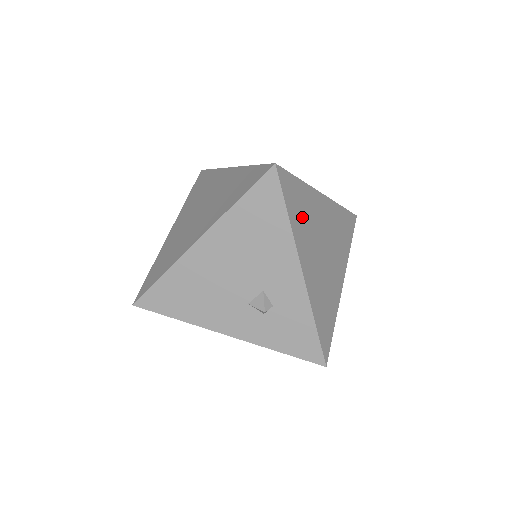
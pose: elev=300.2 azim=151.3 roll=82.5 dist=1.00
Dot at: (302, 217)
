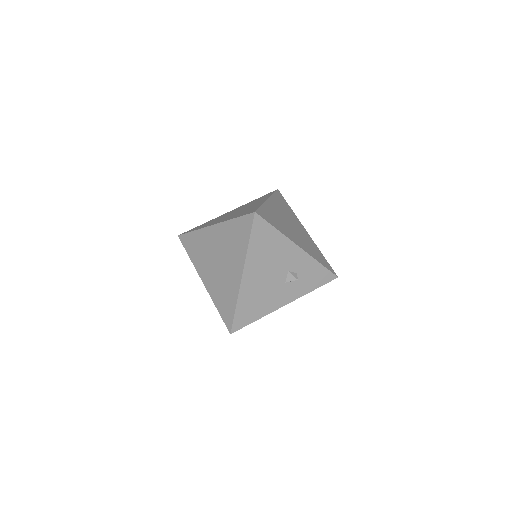
Dot at: (277, 222)
